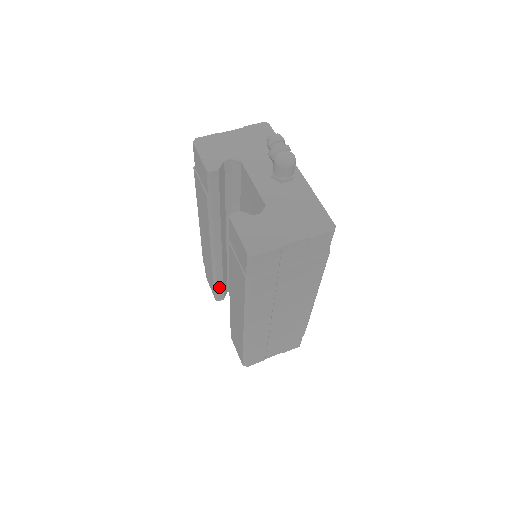
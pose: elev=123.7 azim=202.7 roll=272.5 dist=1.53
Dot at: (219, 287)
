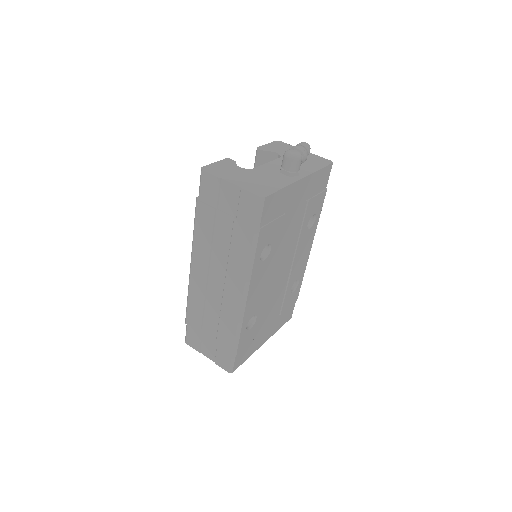
Dot at: occluded
